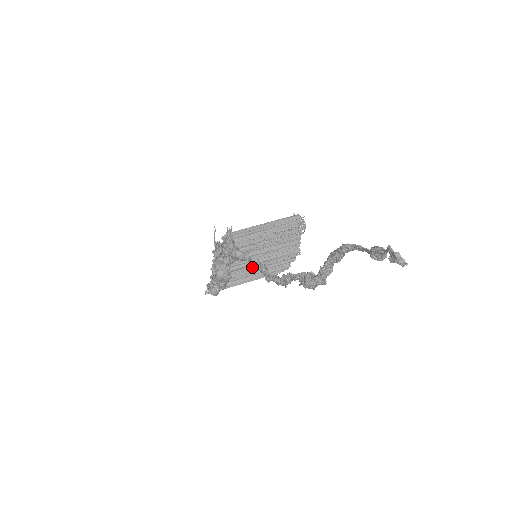
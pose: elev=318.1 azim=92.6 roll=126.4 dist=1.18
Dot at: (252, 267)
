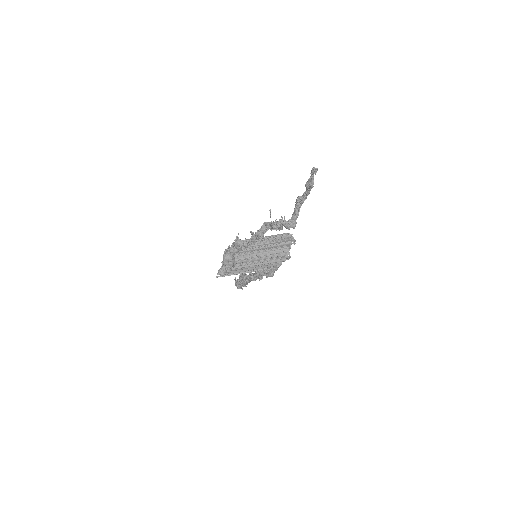
Dot at: (252, 262)
